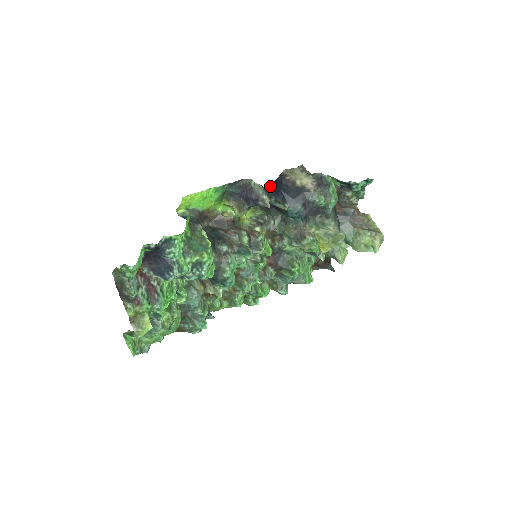
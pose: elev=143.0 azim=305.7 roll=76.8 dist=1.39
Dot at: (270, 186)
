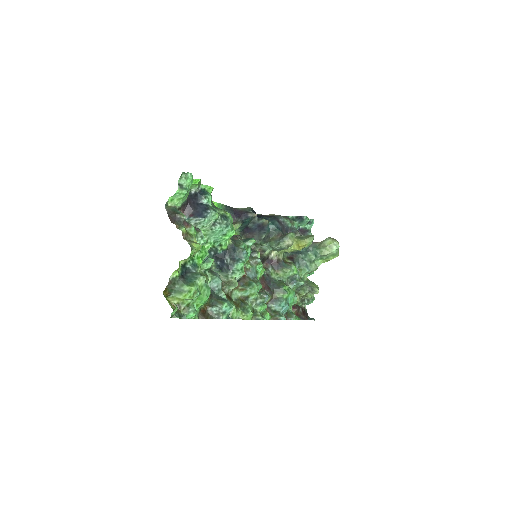
Dot at: (252, 209)
